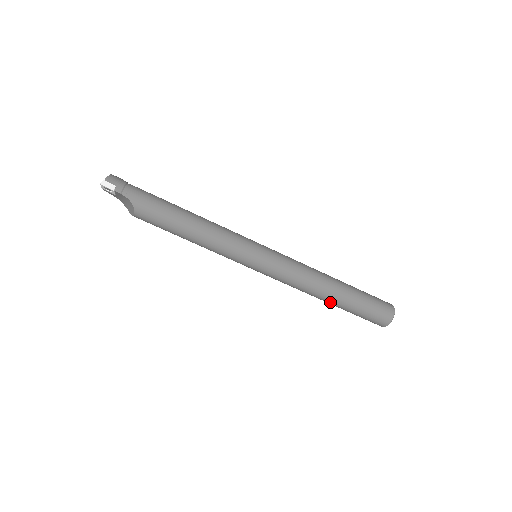
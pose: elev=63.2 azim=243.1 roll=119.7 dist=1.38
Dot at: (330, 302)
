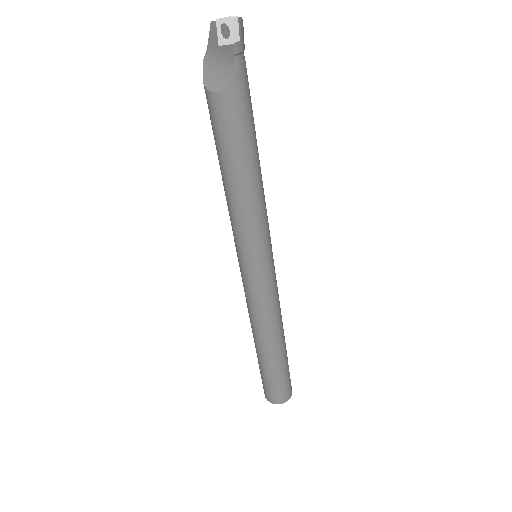
Dot at: (262, 352)
